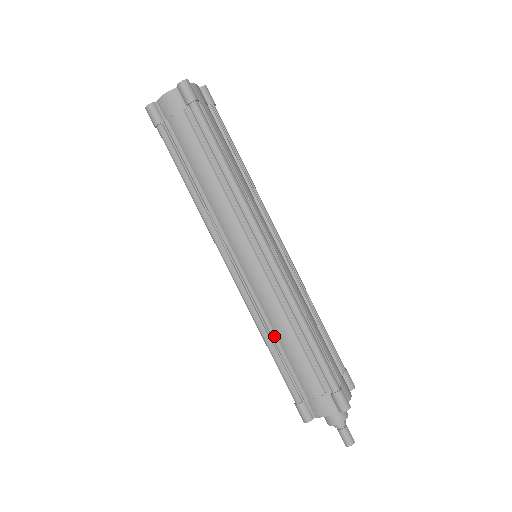
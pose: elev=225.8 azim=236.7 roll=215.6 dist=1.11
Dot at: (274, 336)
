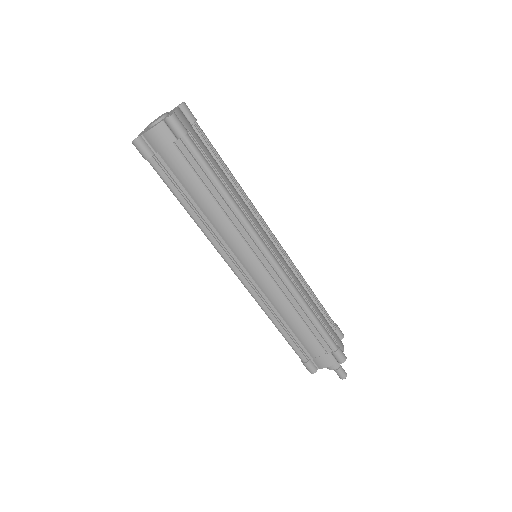
Dot at: (282, 320)
